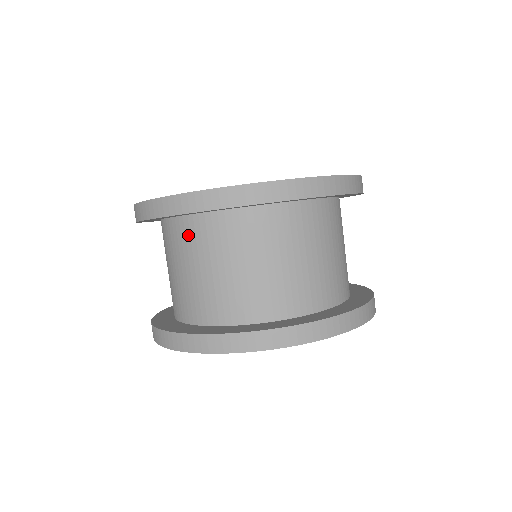
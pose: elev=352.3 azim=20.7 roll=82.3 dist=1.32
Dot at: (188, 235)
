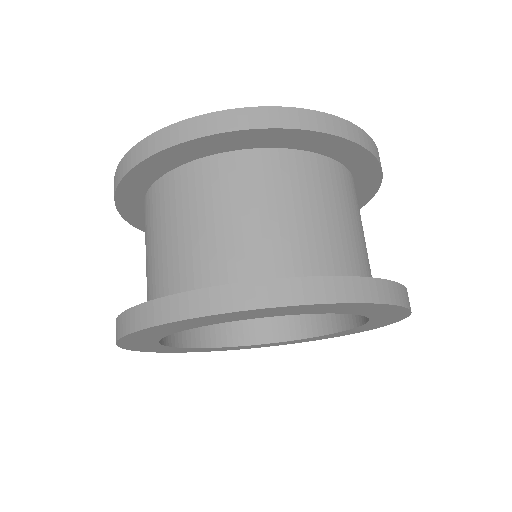
Dot at: occluded
